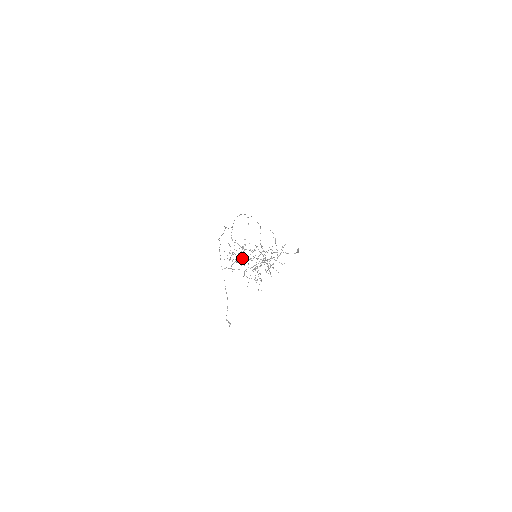
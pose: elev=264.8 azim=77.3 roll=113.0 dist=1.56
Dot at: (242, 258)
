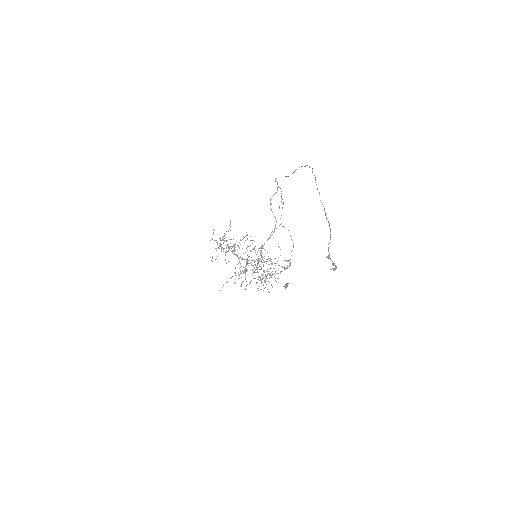
Dot at: occluded
